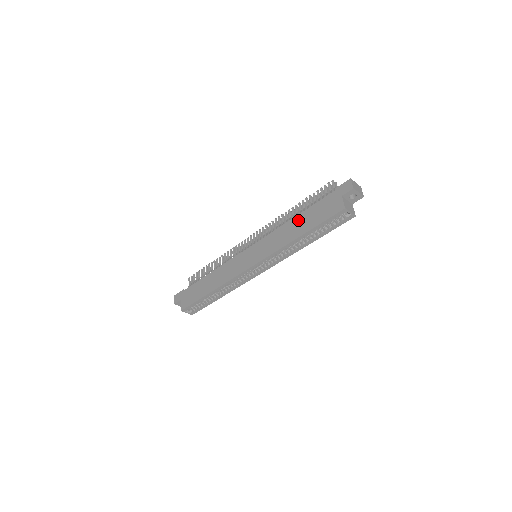
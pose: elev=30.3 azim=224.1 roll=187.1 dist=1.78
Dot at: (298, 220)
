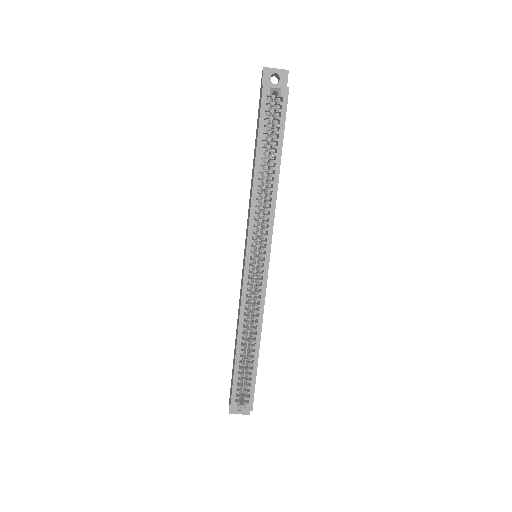
Dot at: (253, 163)
